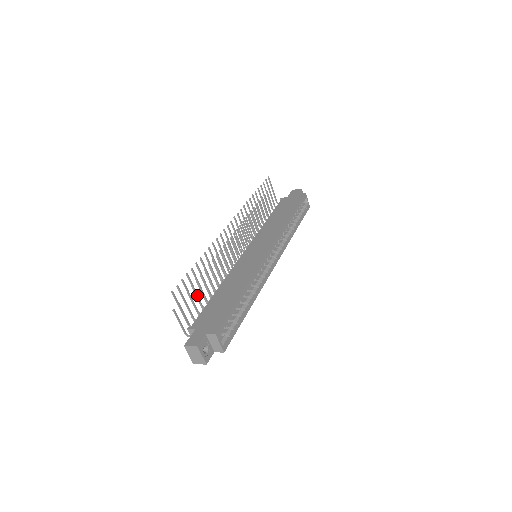
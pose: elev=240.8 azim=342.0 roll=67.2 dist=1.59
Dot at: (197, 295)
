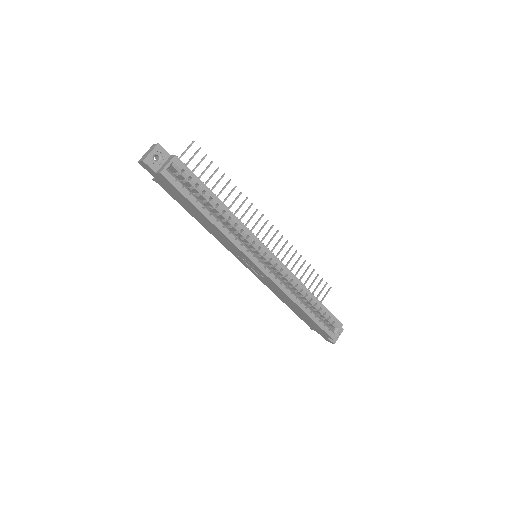
Dot at: occluded
